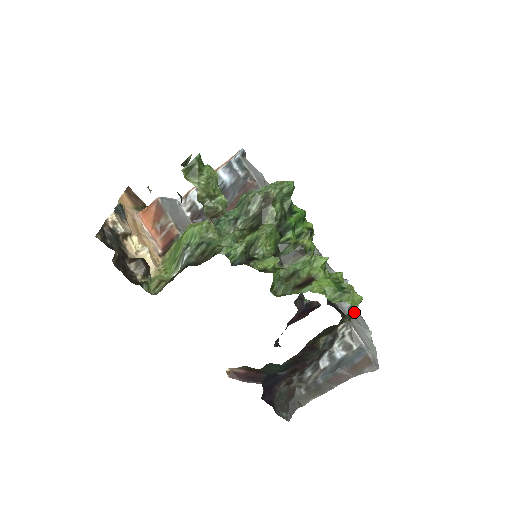
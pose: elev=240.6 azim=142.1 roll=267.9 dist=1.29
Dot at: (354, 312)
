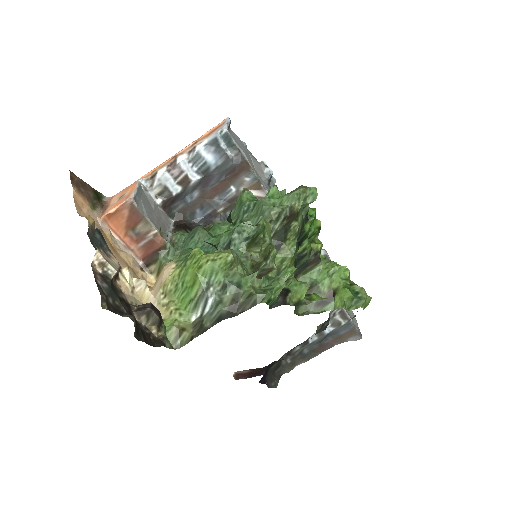
Dot at: occluded
